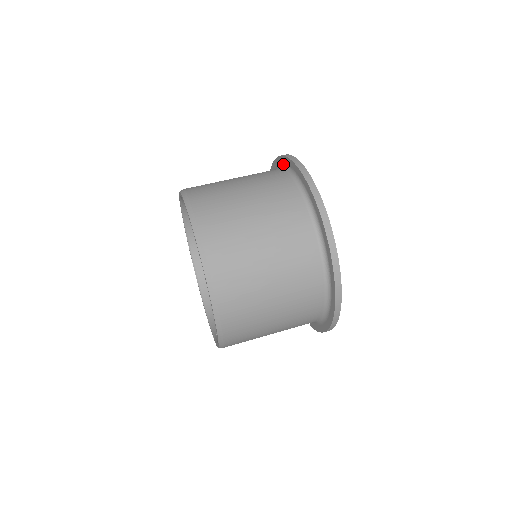
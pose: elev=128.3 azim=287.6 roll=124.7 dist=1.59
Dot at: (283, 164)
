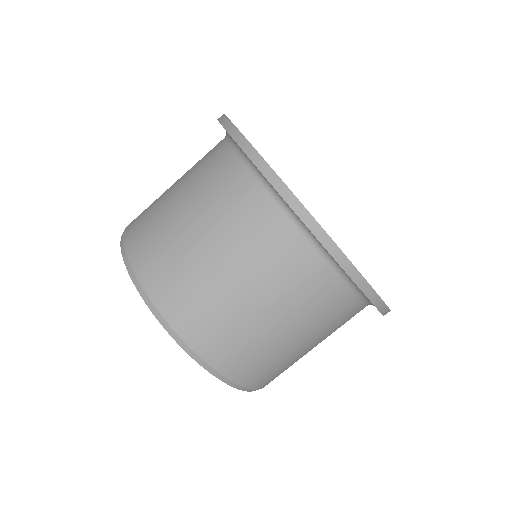
Dot at: (252, 163)
